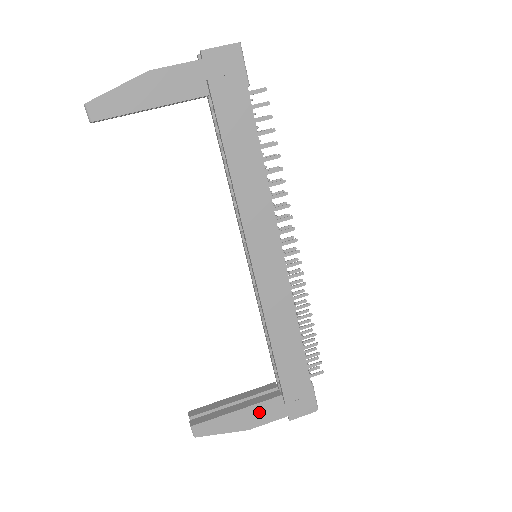
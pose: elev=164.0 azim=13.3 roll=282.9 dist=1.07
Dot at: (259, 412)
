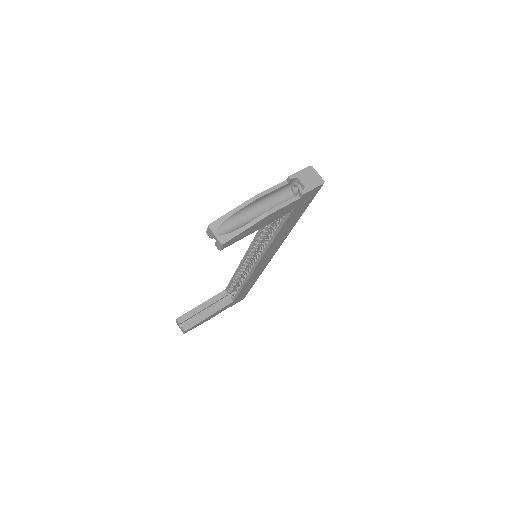
Dot at: occluded
